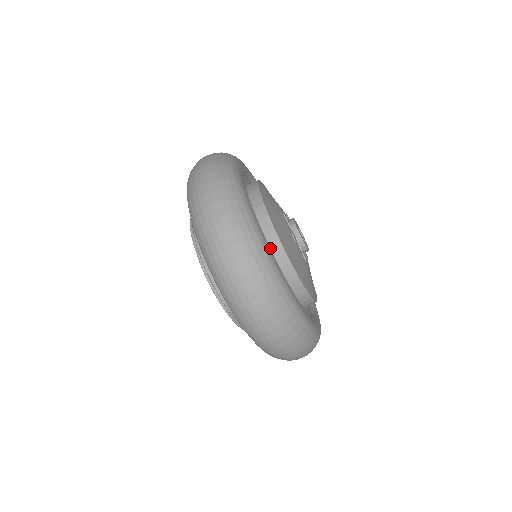
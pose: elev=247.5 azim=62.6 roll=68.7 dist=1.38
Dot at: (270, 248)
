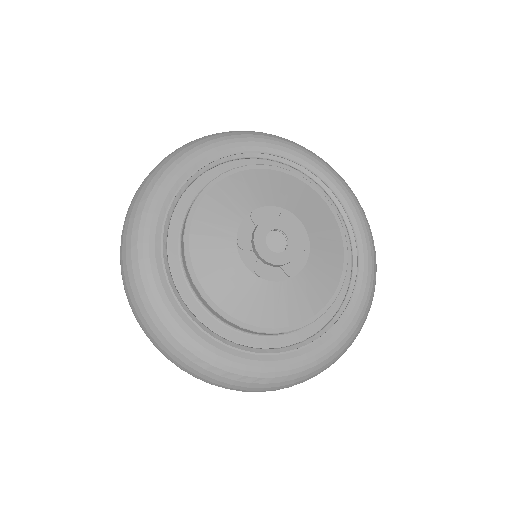
Dot at: occluded
